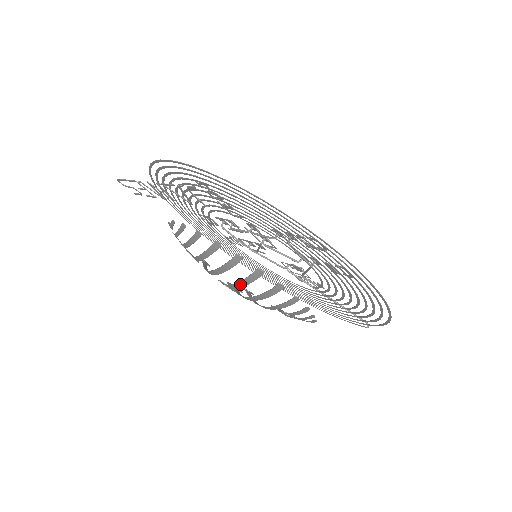
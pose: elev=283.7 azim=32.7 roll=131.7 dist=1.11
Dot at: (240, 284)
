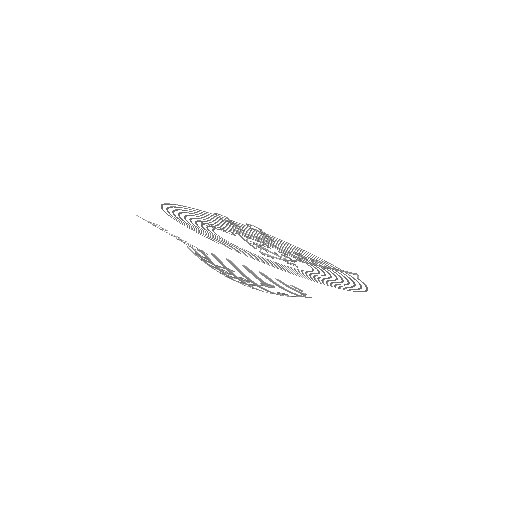
Dot at: (222, 272)
